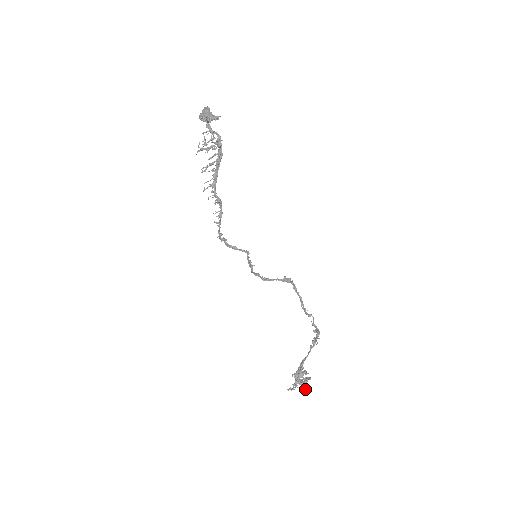
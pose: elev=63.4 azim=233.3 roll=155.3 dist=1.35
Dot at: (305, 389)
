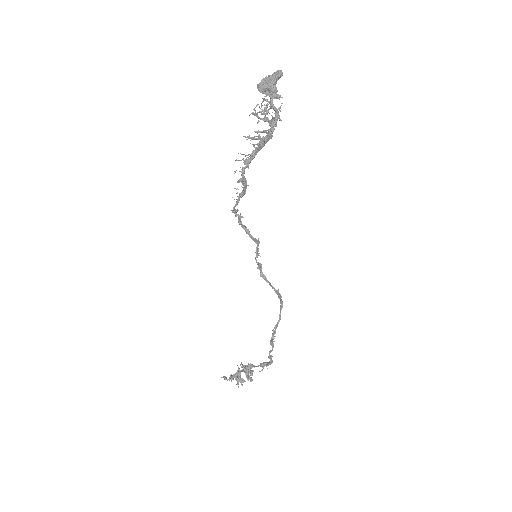
Dot at: (238, 386)
